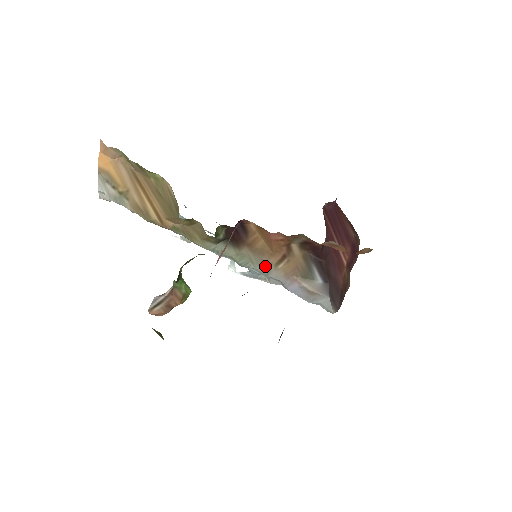
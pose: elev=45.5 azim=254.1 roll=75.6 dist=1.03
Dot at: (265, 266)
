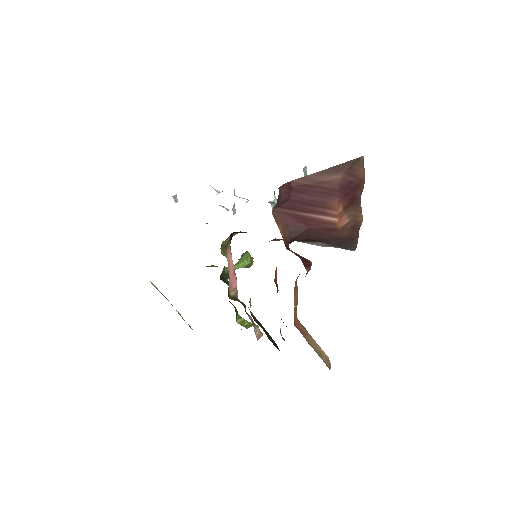
Dot at: occluded
